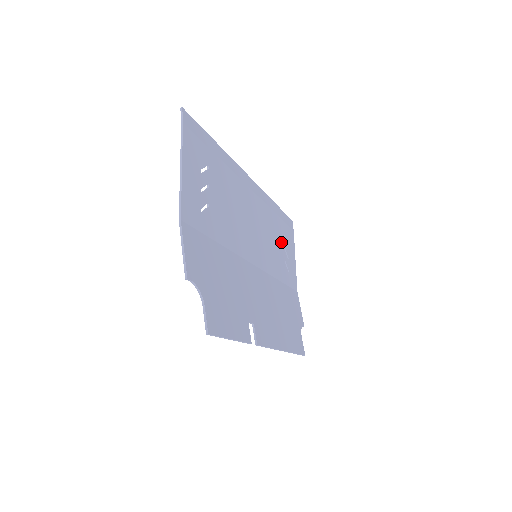
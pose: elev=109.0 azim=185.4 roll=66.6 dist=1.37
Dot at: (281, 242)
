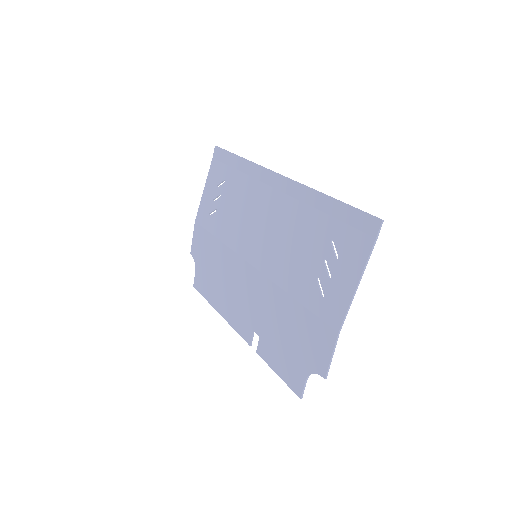
Dot at: (227, 195)
